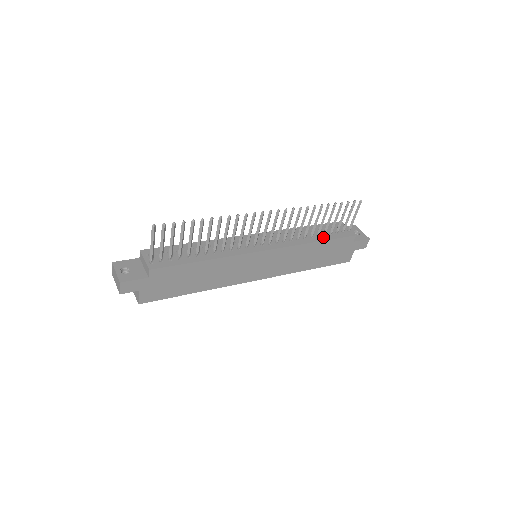
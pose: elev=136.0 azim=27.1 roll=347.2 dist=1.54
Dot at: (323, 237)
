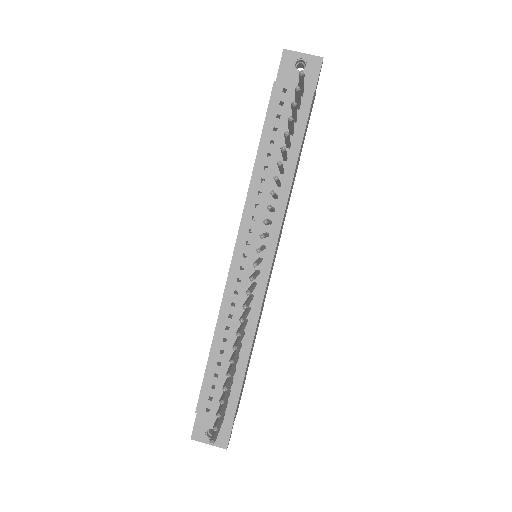
Dot at: (291, 152)
